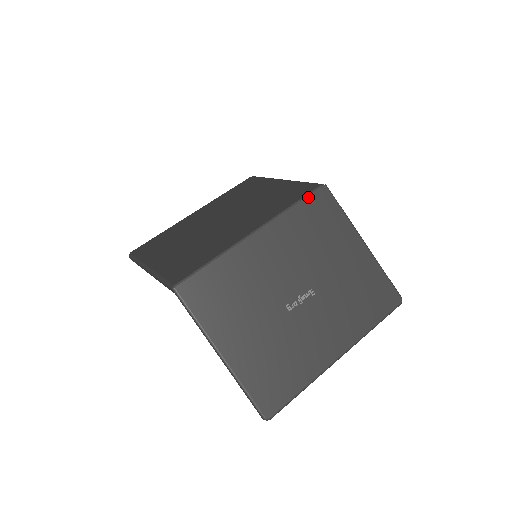
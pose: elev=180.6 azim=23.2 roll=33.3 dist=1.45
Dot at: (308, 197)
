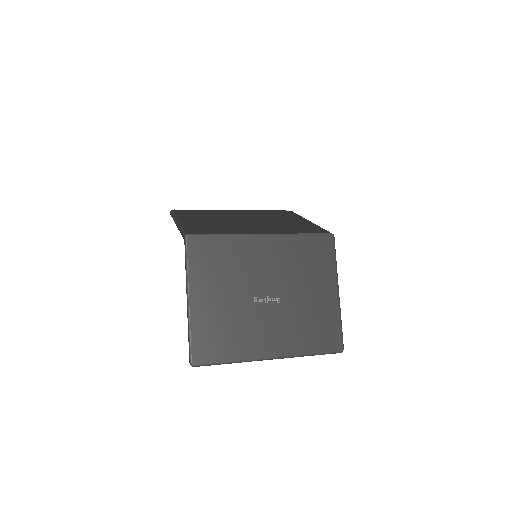
Dot at: (316, 235)
